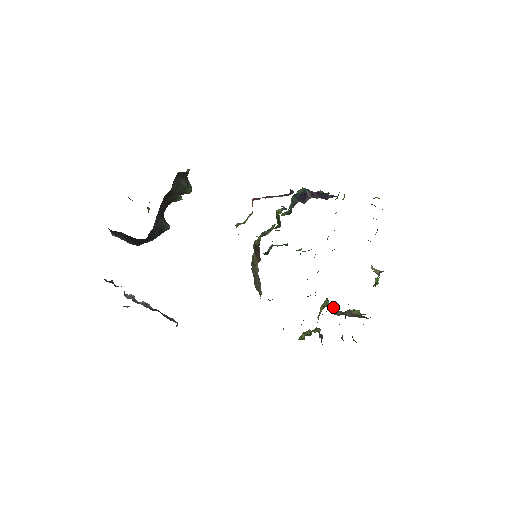
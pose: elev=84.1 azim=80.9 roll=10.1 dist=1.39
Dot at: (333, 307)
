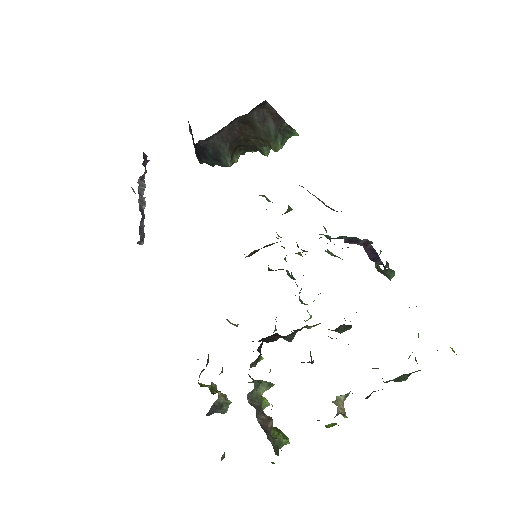
Dot at: (269, 403)
